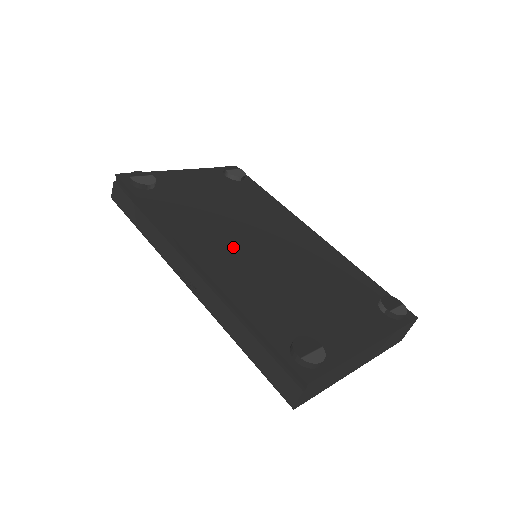
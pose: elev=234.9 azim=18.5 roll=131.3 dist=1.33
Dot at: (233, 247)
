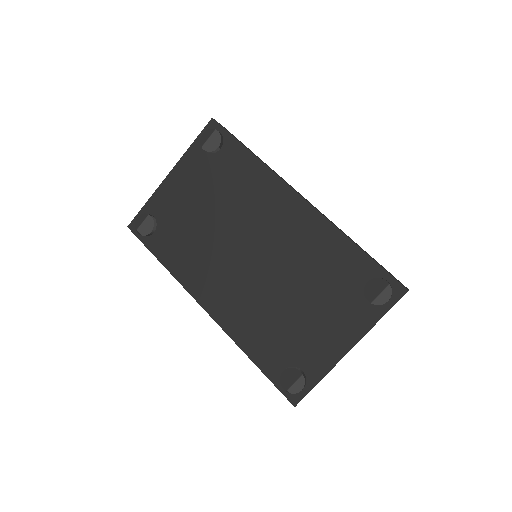
Dot at: (229, 276)
